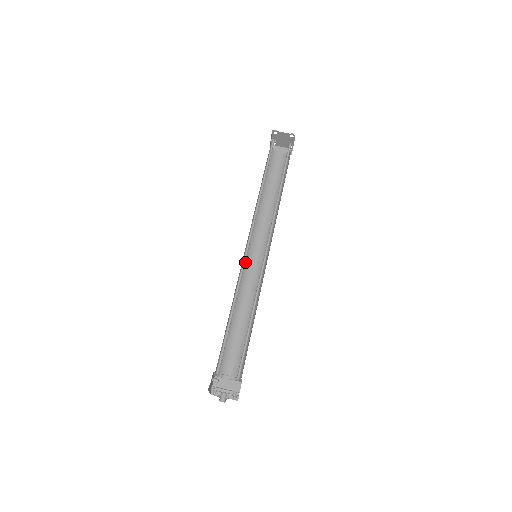
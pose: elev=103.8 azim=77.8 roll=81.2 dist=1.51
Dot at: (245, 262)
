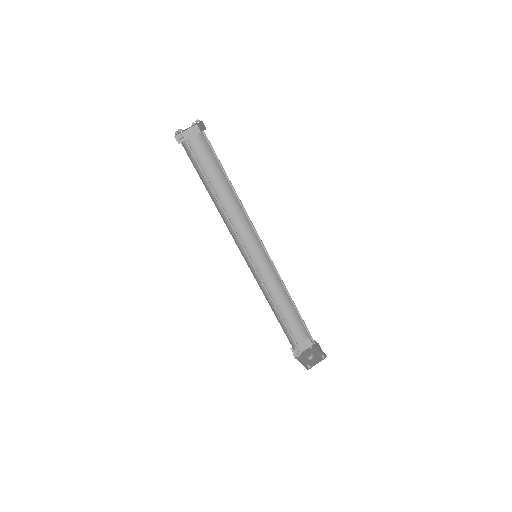
Dot at: (249, 264)
